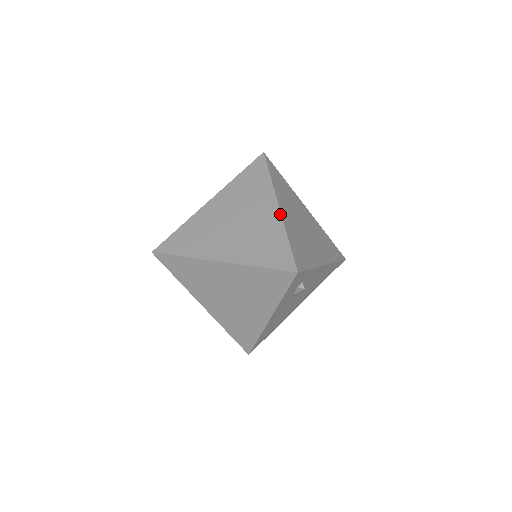
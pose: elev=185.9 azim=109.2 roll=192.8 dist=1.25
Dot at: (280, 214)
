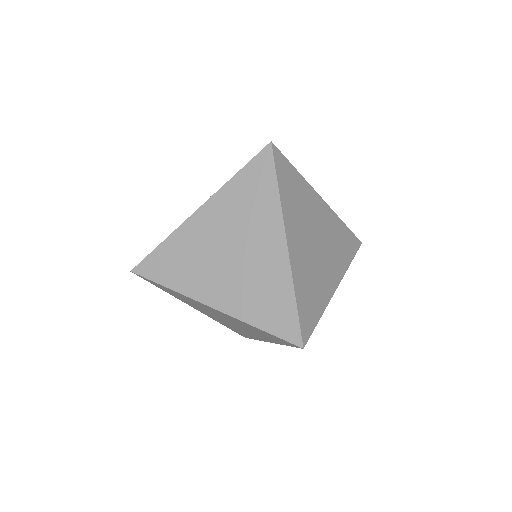
Dot at: (288, 257)
